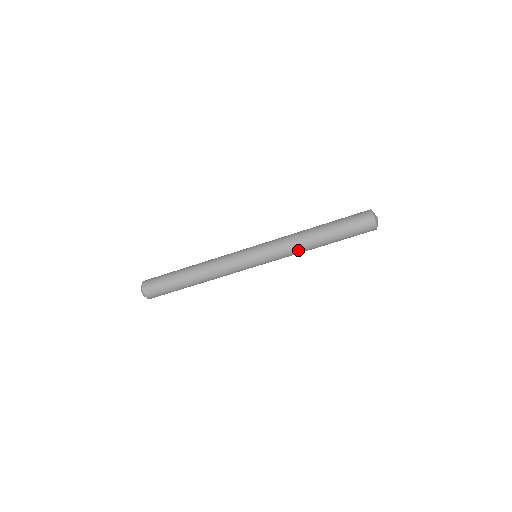
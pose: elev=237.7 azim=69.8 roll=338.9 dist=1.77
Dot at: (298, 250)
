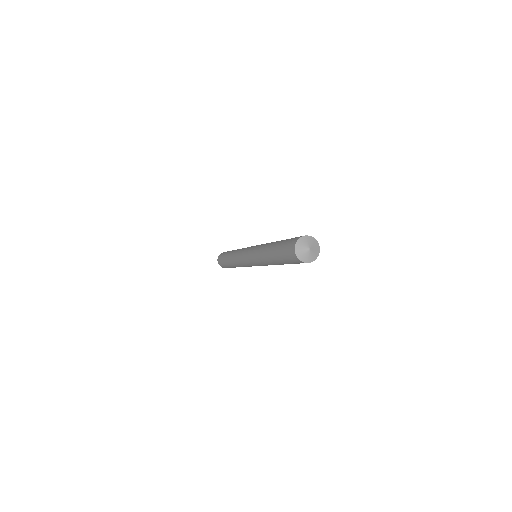
Dot at: occluded
